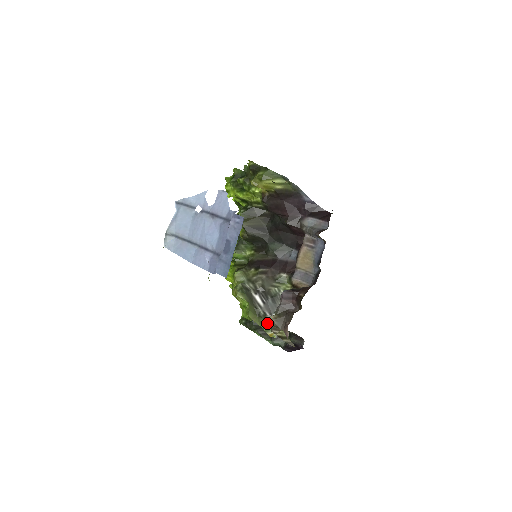
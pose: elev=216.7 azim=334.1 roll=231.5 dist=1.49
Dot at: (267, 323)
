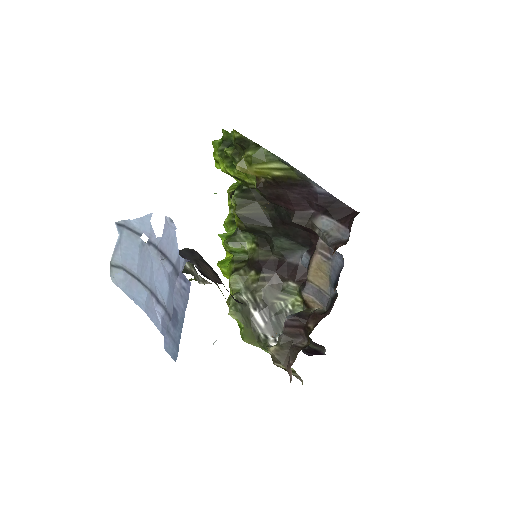
Dot at: occluded
